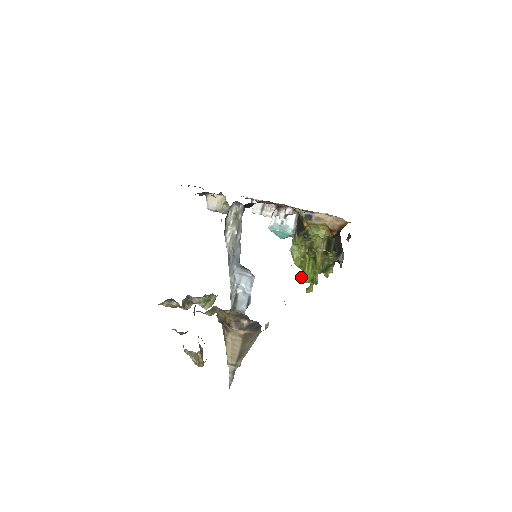
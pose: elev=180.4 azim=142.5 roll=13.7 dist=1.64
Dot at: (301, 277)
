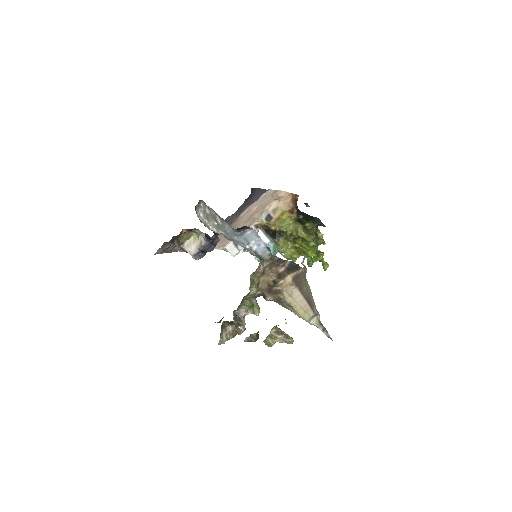
Dot at: (311, 265)
